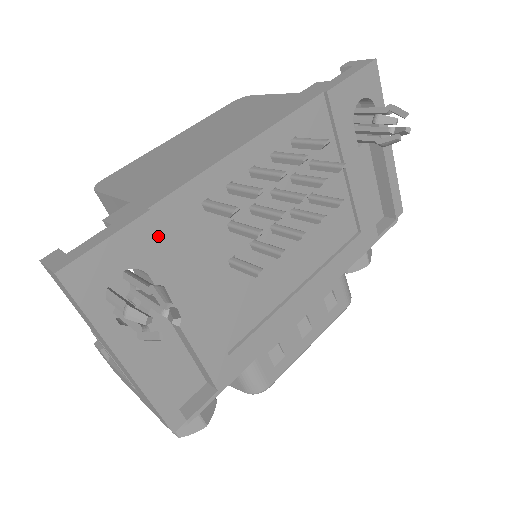
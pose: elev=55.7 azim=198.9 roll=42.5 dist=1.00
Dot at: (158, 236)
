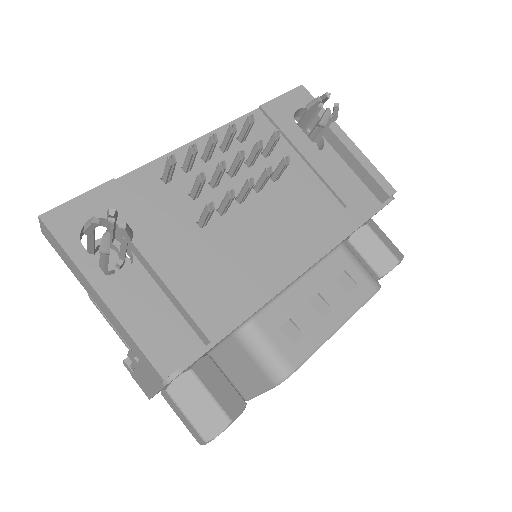
Dot at: (123, 197)
